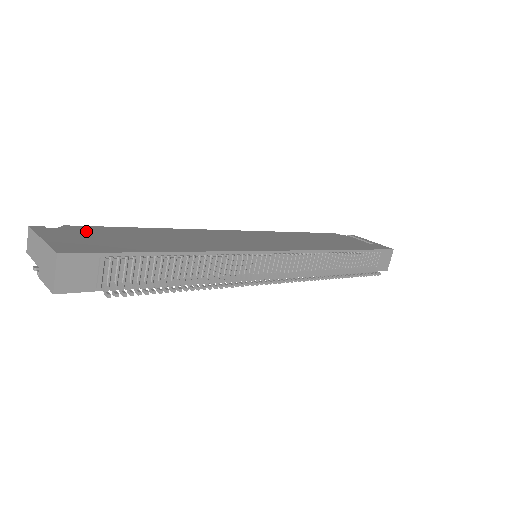
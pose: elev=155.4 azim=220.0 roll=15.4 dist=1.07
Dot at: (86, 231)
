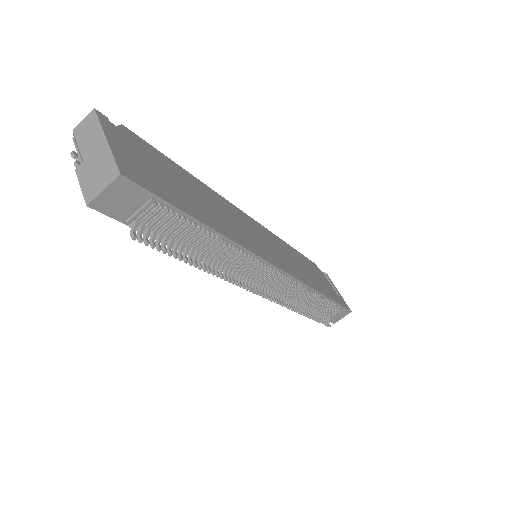
Dot at: (141, 147)
